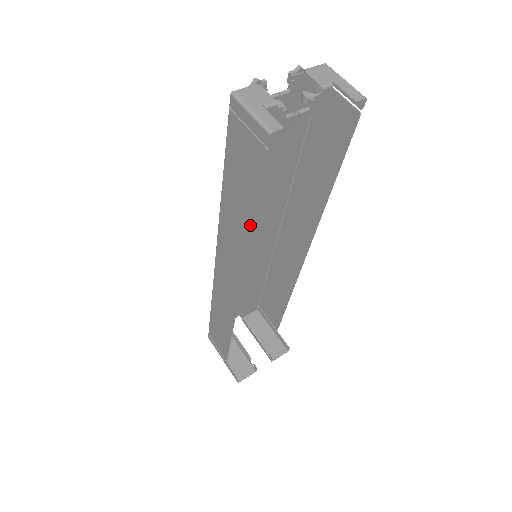
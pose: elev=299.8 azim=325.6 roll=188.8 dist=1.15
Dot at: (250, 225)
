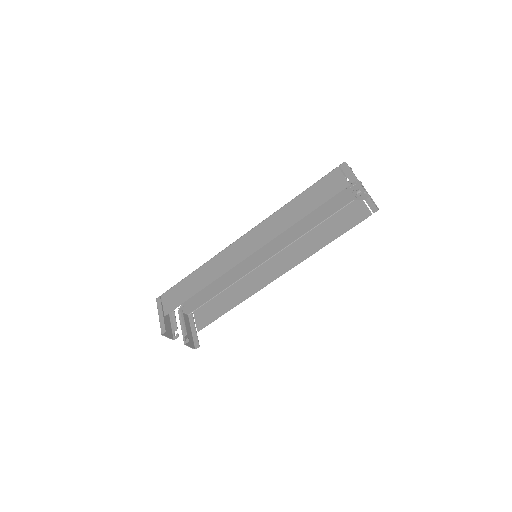
Dot at: (303, 216)
